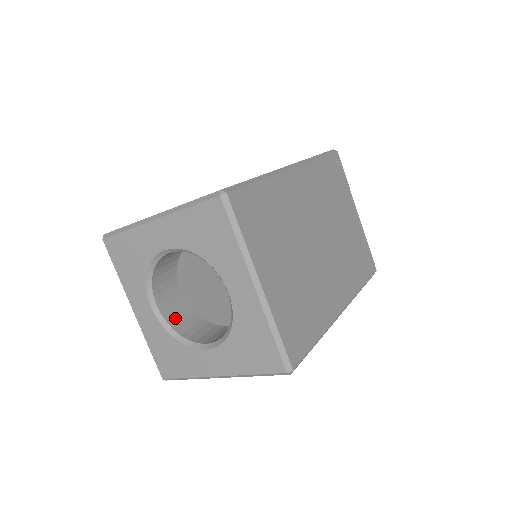
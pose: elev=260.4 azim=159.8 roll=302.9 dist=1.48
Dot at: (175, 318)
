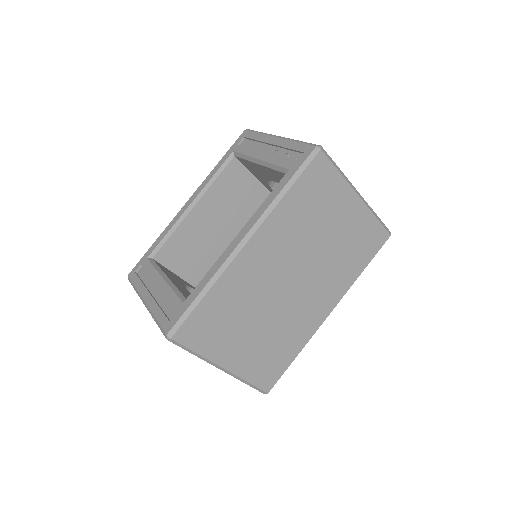
Dot at: occluded
